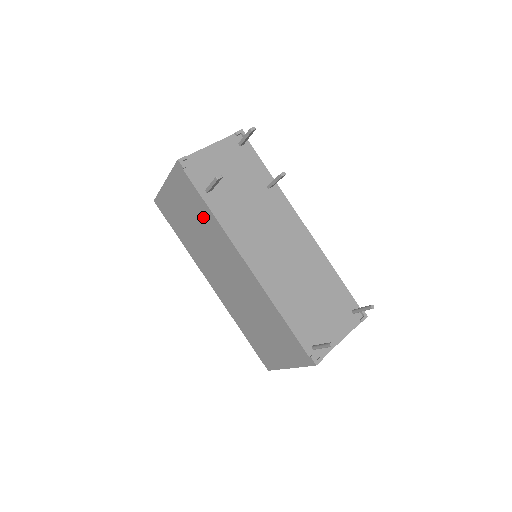
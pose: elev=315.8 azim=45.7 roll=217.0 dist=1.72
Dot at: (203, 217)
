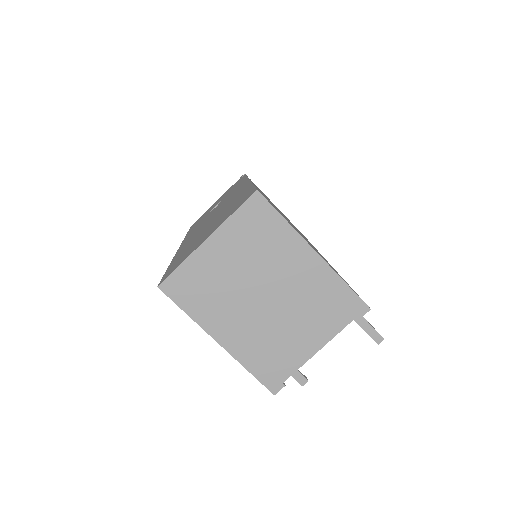
Dot at: occluded
